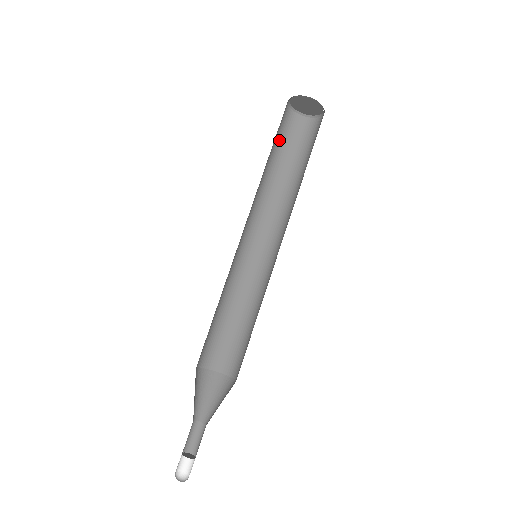
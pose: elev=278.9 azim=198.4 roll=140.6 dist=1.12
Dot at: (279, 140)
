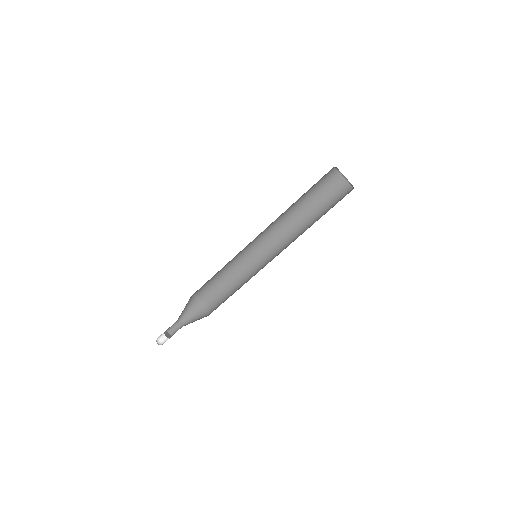
Dot at: (315, 188)
